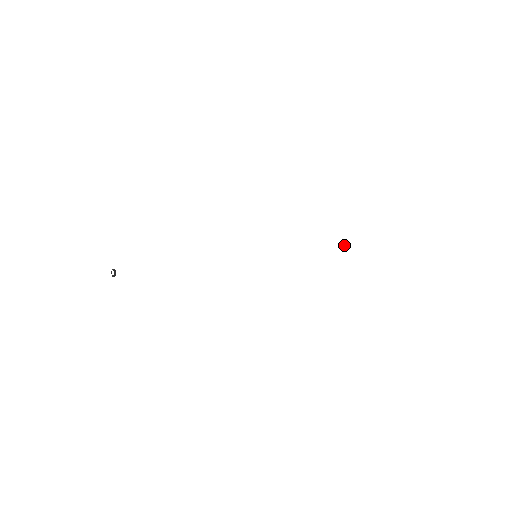
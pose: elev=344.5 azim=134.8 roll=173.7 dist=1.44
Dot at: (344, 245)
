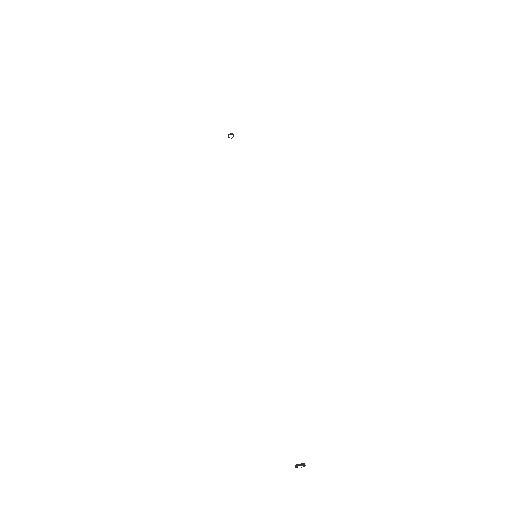
Dot at: (233, 134)
